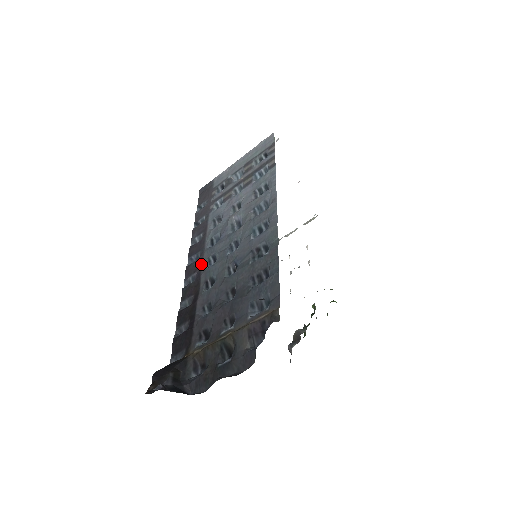
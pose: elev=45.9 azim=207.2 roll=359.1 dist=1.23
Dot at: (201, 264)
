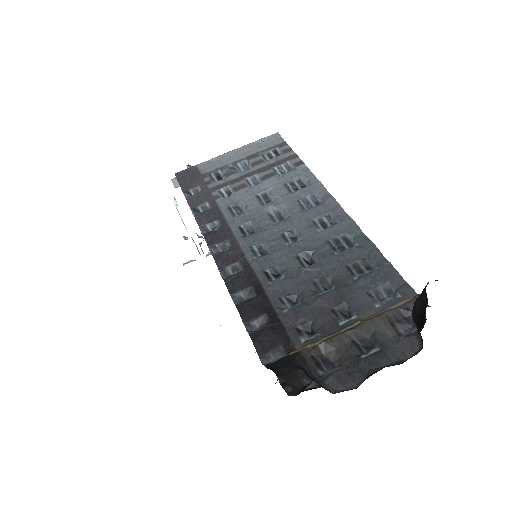
Dot at: (241, 253)
